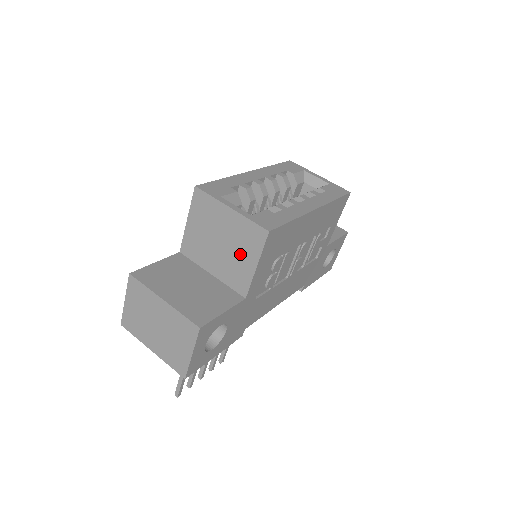
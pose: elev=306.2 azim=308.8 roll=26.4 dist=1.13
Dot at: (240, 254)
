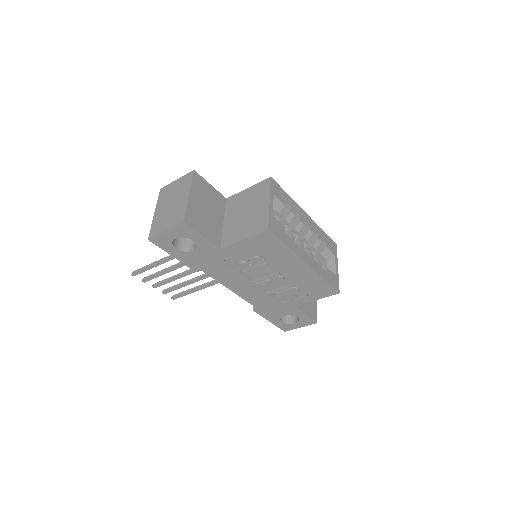
Dot at: (245, 226)
